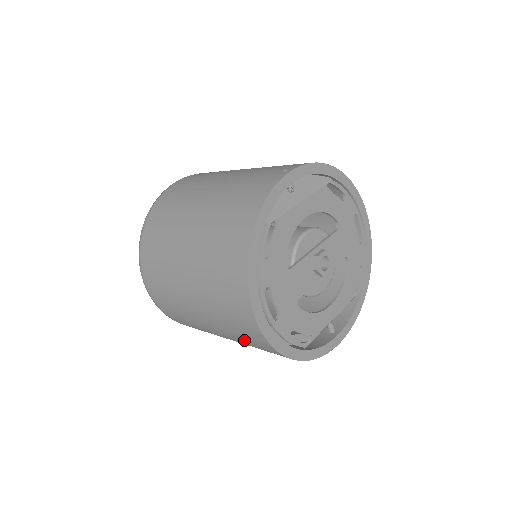
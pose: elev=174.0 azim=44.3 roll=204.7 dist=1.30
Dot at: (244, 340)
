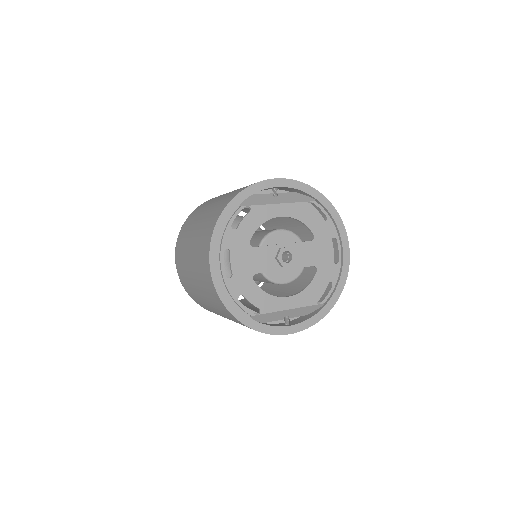
Dot at: (210, 297)
